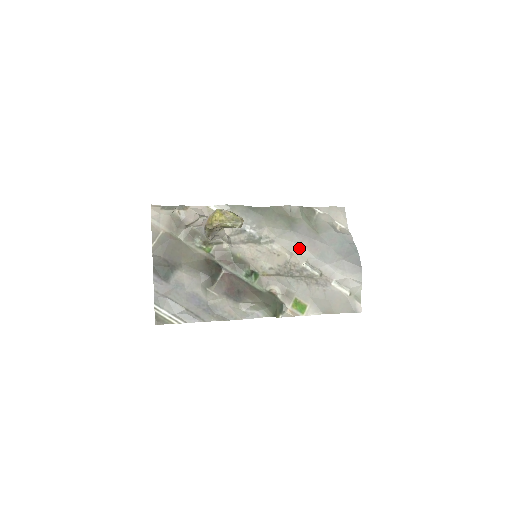
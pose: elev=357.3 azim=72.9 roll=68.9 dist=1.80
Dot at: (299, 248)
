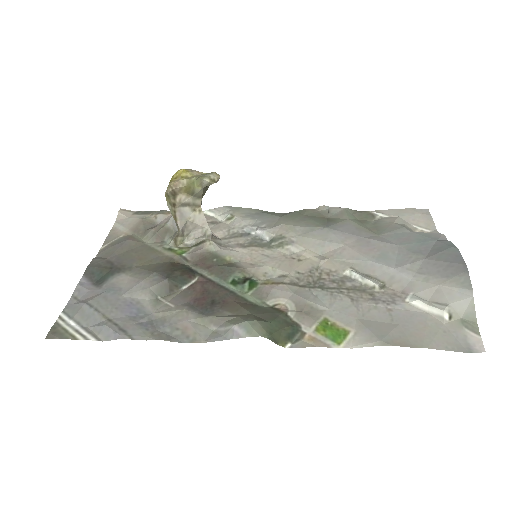
Dot at: (338, 249)
